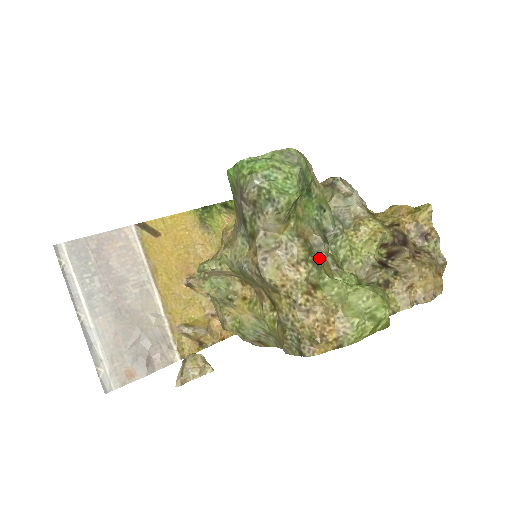
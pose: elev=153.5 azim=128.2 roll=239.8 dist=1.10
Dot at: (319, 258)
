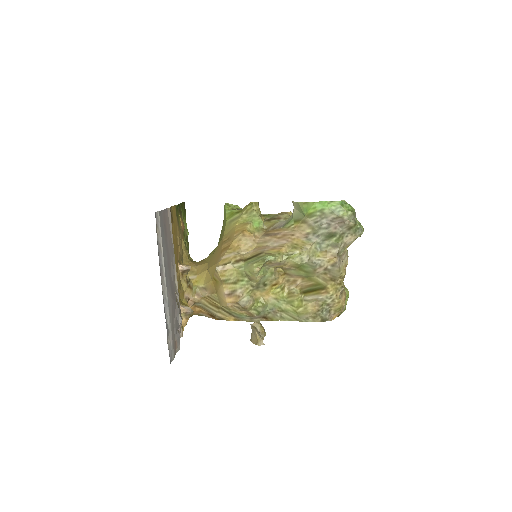
Dot at: occluded
